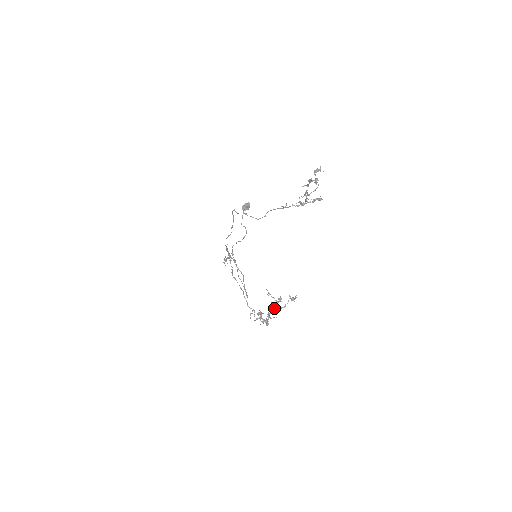
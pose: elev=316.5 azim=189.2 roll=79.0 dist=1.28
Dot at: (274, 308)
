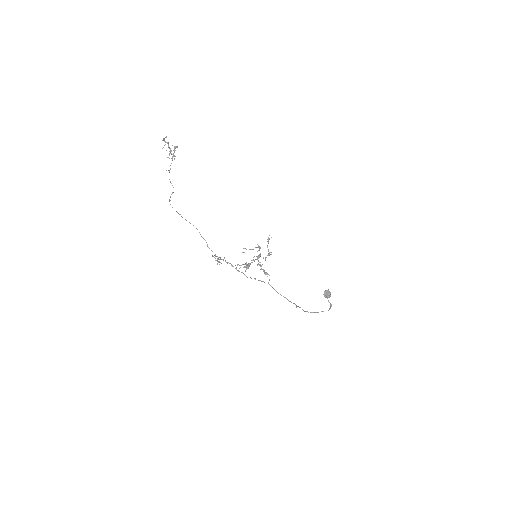
Dot at: occluded
